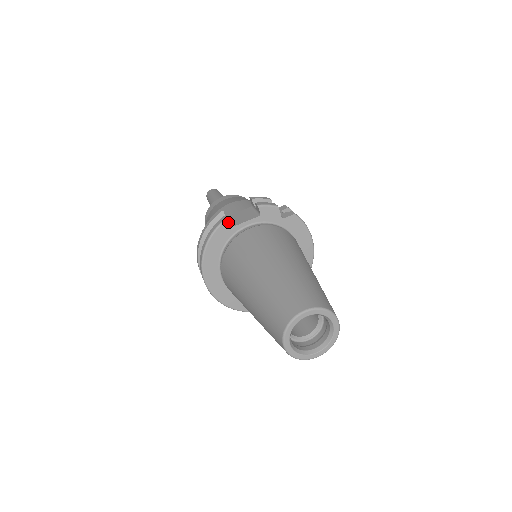
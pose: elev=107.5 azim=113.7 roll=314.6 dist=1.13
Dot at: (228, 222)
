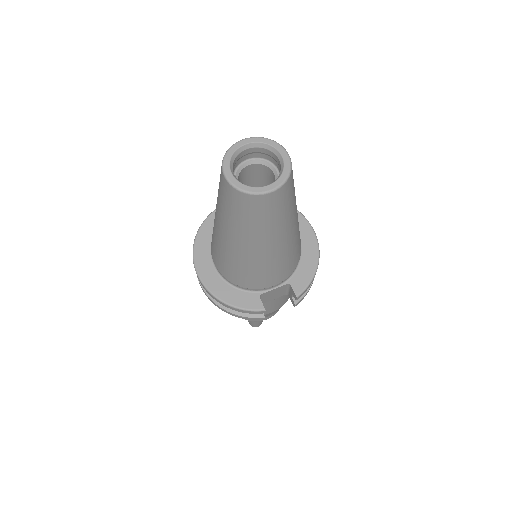
Dot at: occluded
